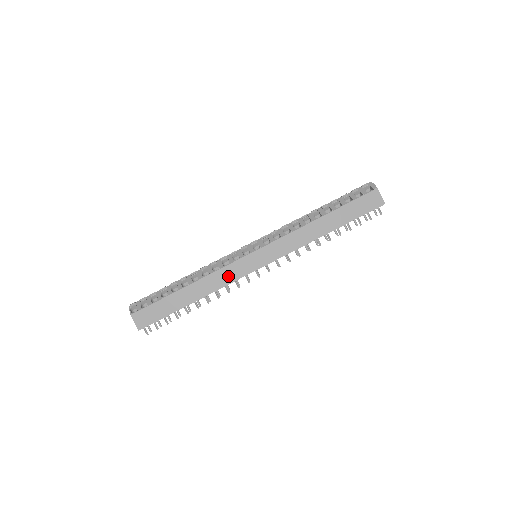
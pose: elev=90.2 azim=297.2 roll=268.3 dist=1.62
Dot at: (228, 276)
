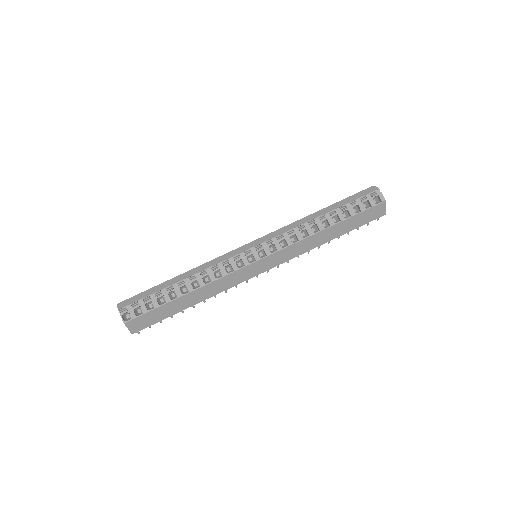
Dot at: (230, 282)
